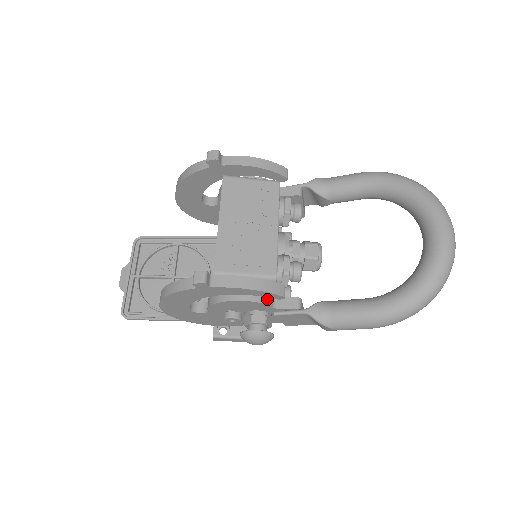
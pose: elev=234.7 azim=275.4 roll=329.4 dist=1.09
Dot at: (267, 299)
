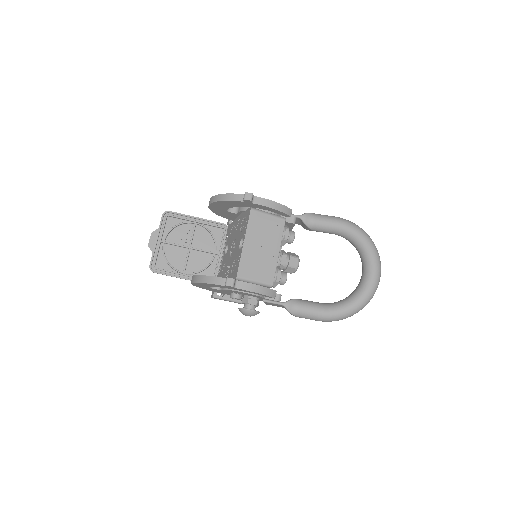
Dot at: occluded
